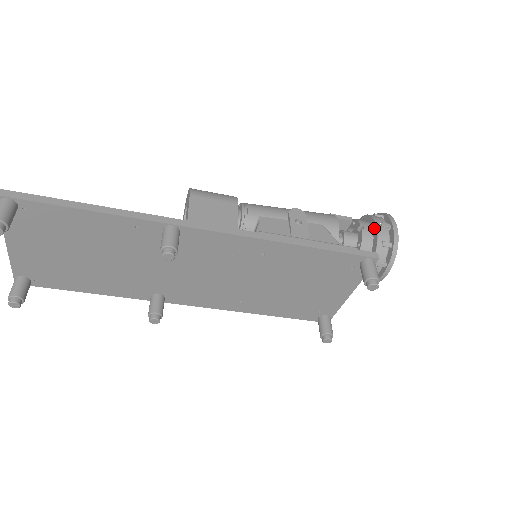
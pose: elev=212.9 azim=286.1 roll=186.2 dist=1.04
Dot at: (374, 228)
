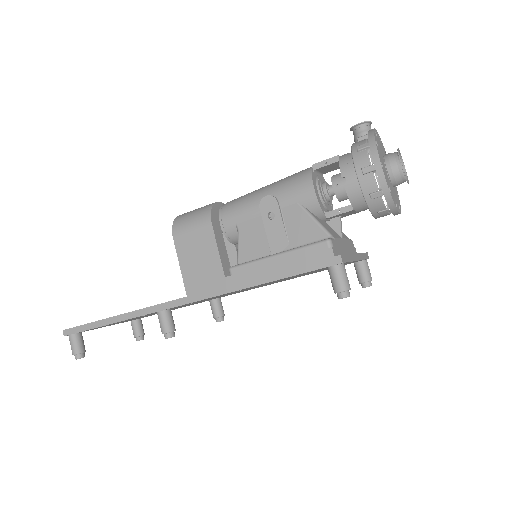
Dot at: (357, 177)
